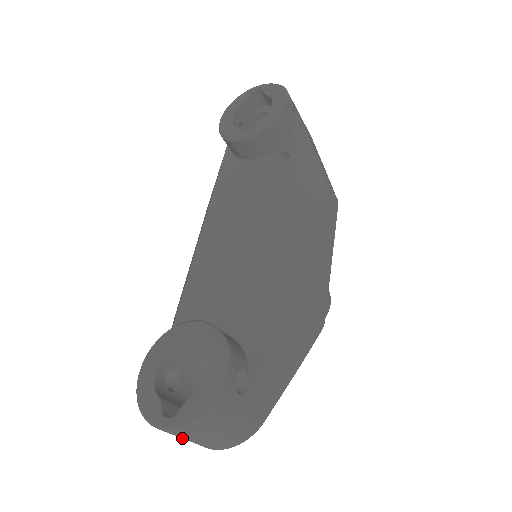
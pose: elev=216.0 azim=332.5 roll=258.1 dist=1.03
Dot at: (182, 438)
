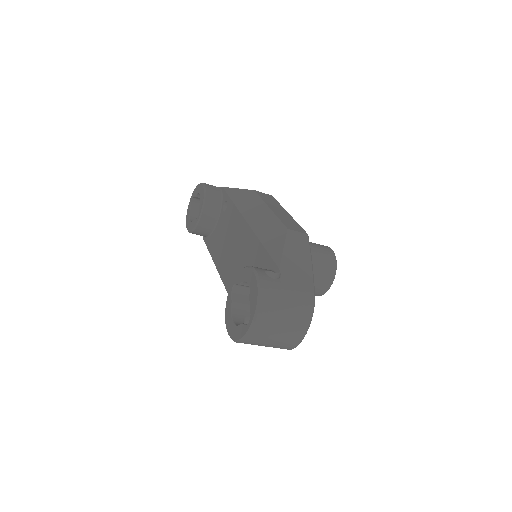
Dot at: (274, 334)
